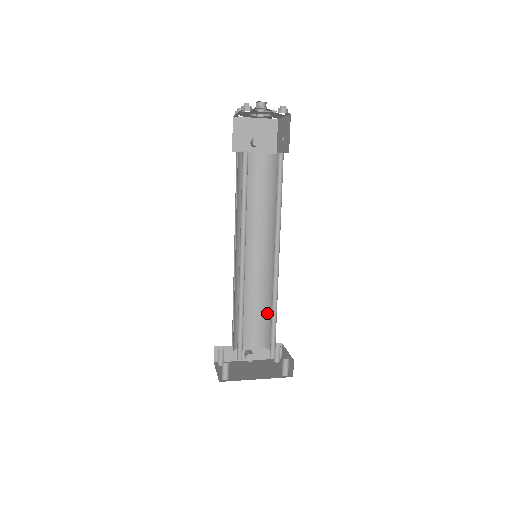
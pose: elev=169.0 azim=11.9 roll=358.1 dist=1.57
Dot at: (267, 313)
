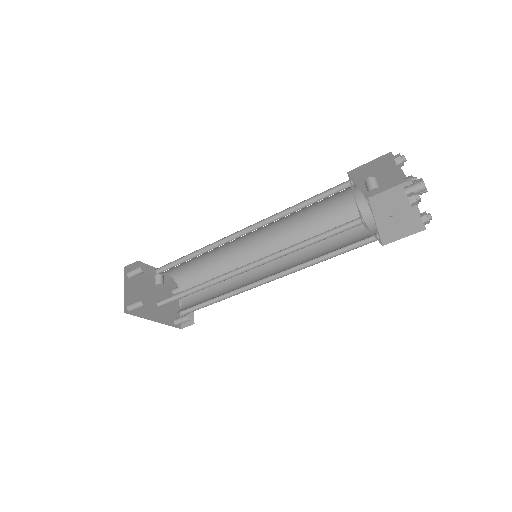
Dot at: (209, 274)
